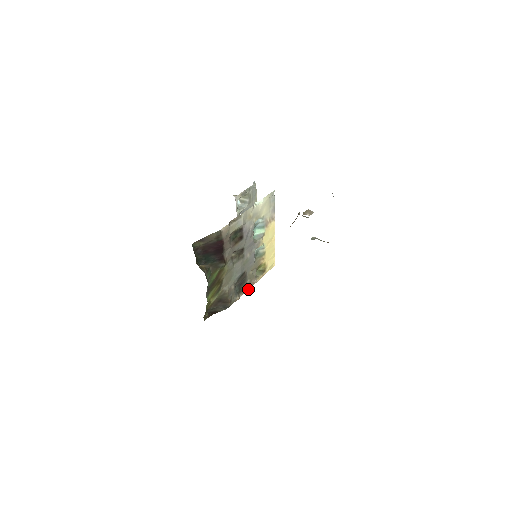
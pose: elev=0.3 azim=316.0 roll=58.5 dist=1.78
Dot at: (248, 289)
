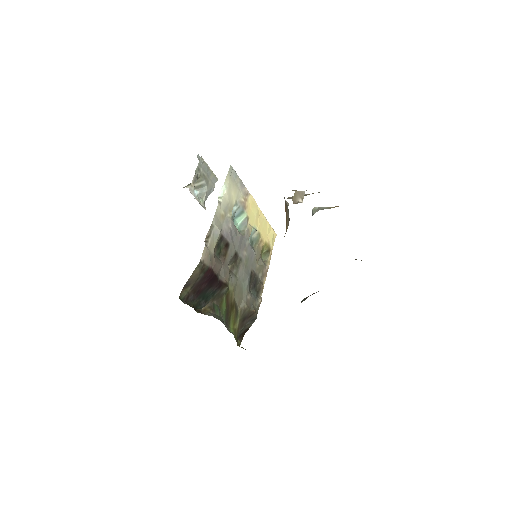
Dot at: (264, 282)
